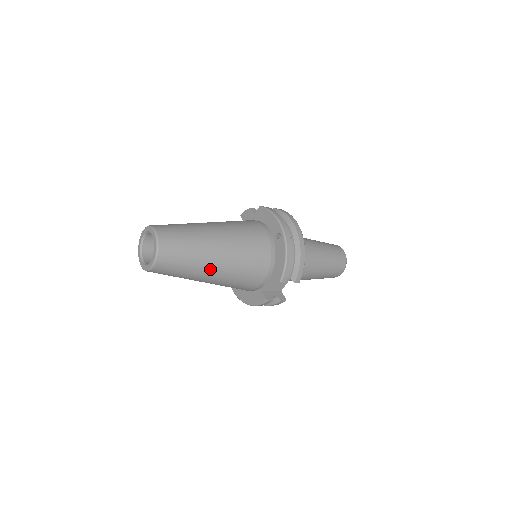
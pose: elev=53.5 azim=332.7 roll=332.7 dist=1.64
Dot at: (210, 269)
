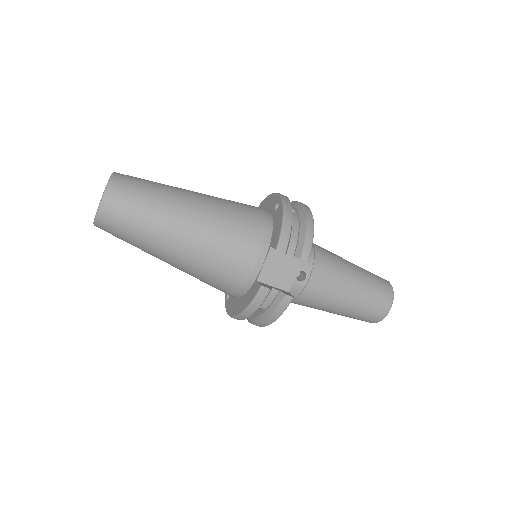
Dot at: (178, 224)
